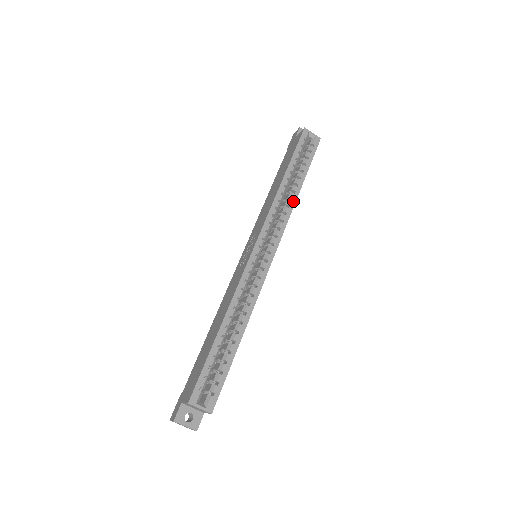
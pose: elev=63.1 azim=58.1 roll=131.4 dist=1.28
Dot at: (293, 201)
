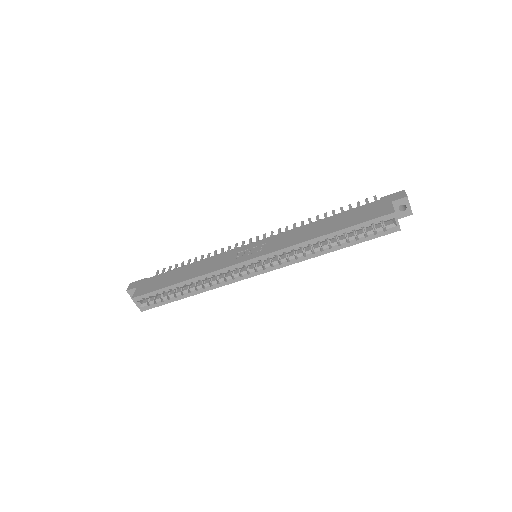
Dot at: (313, 255)
